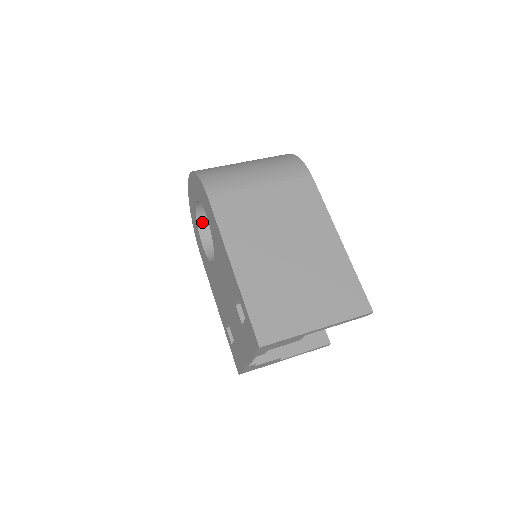
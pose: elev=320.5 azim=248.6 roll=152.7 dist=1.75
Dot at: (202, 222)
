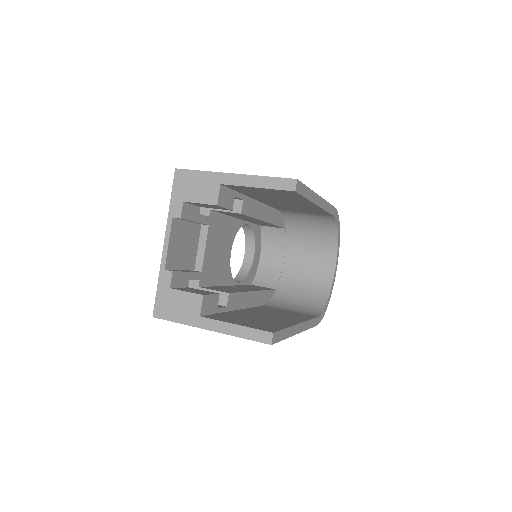
Dot at: (243, 273)
